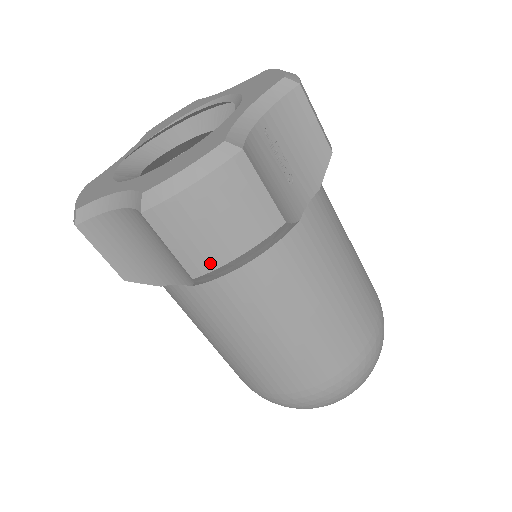
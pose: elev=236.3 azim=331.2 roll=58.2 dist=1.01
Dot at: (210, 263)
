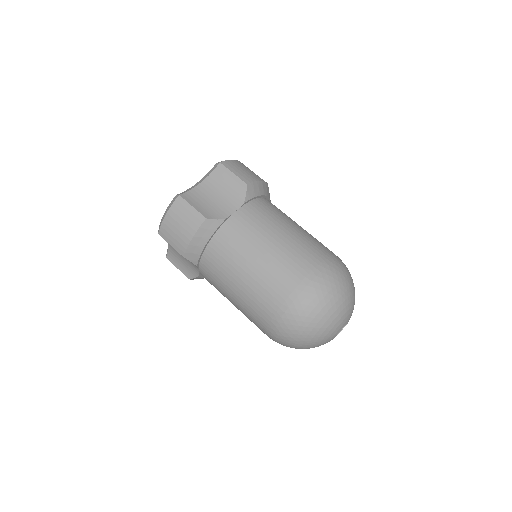
Dot at: (251, 179)
